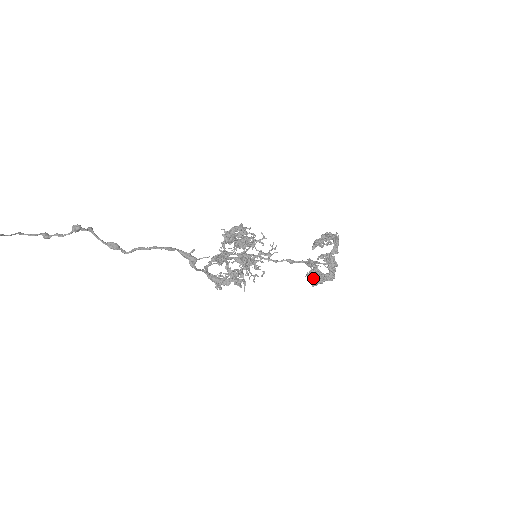
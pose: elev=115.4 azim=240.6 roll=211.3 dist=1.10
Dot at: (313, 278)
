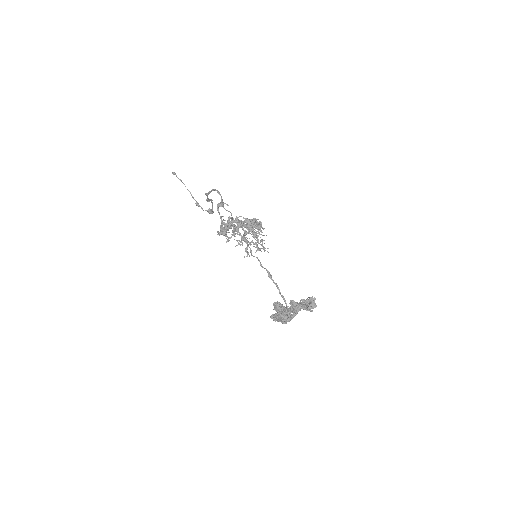
Dot at: (275, 309)
